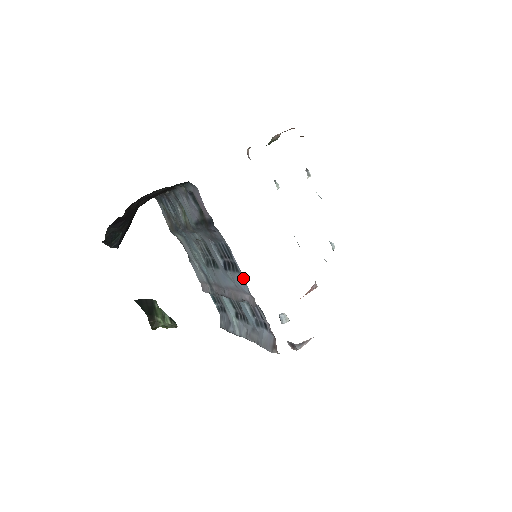
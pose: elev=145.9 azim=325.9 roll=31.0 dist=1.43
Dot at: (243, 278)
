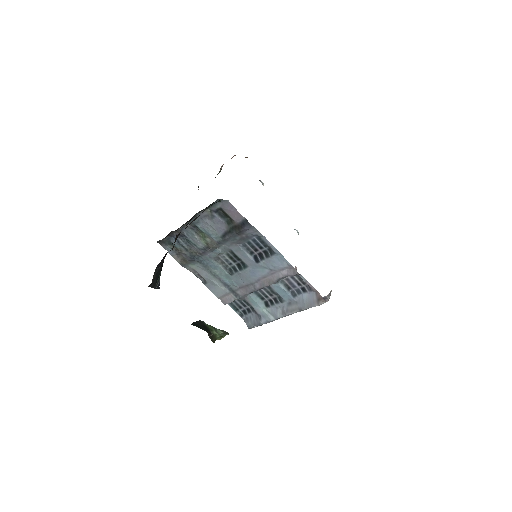
Dot at: (280, 256)
